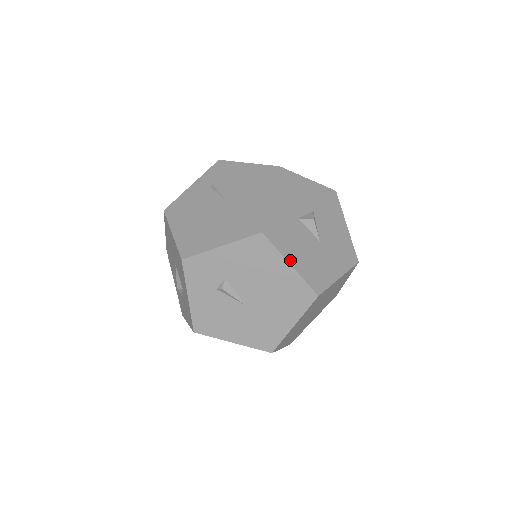
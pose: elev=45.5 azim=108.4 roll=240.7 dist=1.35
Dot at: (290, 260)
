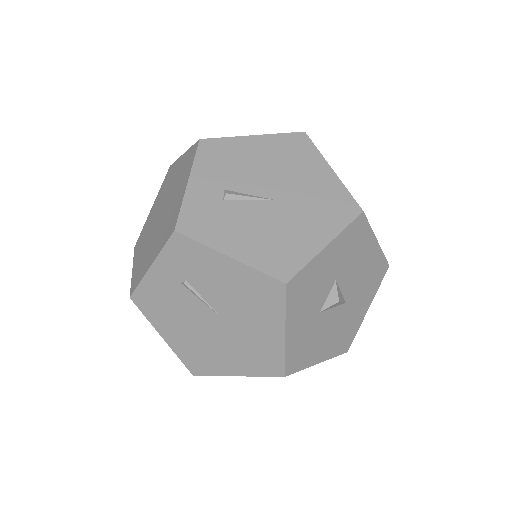
Dot at: (317, 361)
